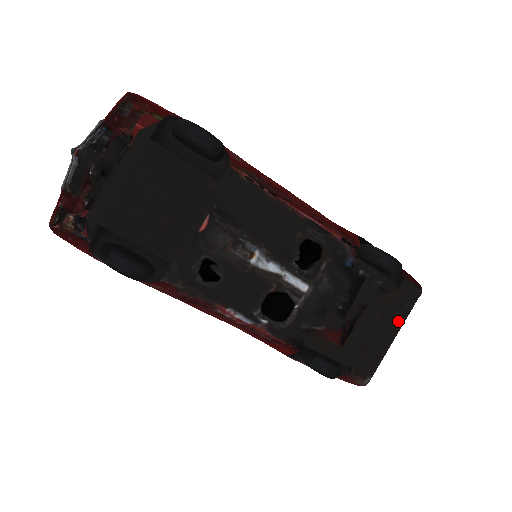
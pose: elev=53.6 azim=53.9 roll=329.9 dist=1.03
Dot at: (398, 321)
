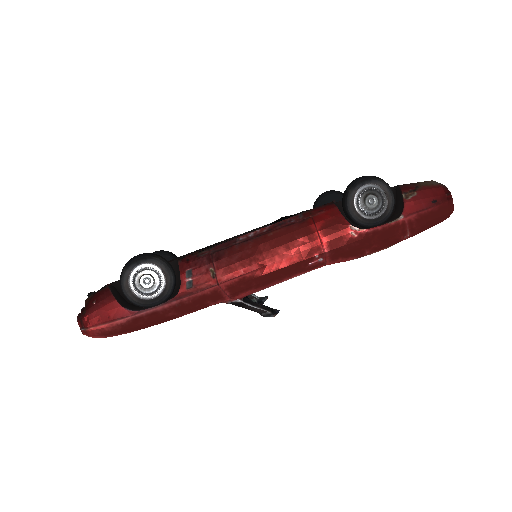
Dot at: occluded
